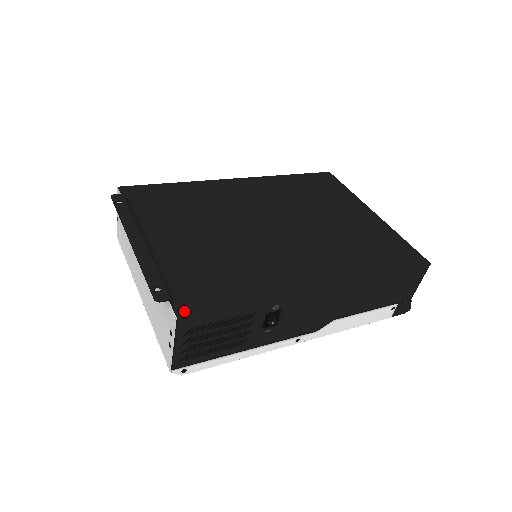
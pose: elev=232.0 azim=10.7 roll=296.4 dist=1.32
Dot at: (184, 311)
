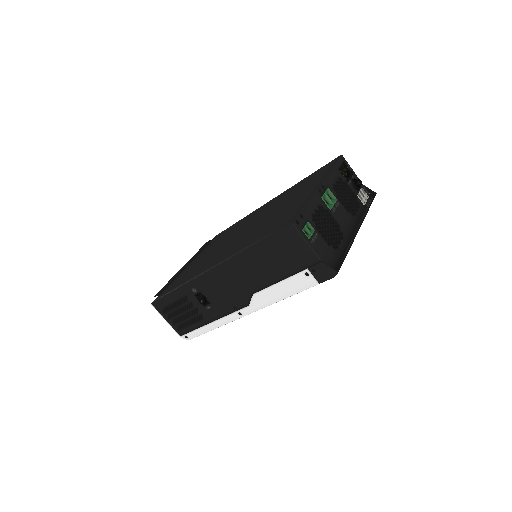
Dot at: (155, 300)
